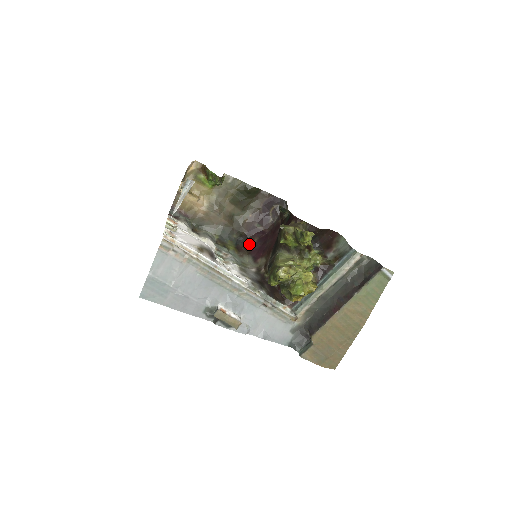
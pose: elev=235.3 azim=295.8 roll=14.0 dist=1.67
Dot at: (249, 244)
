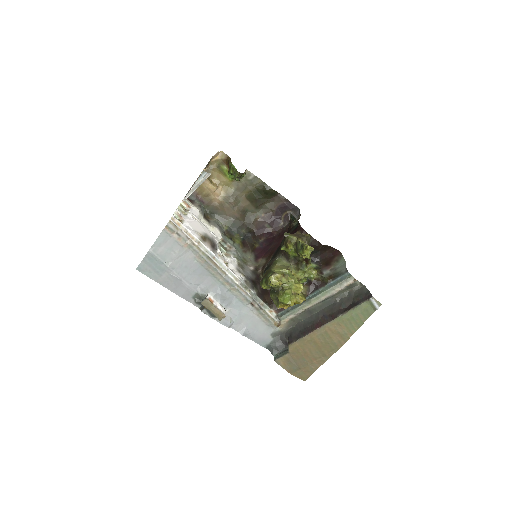
Dot at: (255, 242)
